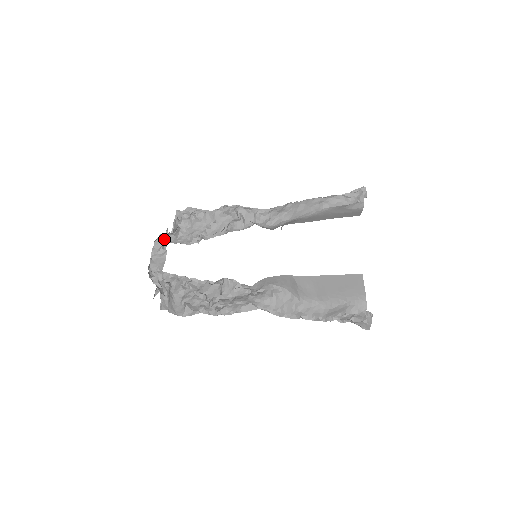
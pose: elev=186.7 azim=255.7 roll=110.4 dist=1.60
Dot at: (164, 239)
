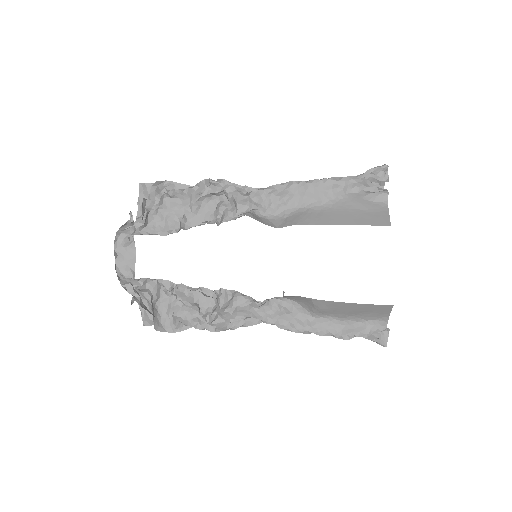
Dot at: (130, 229)
